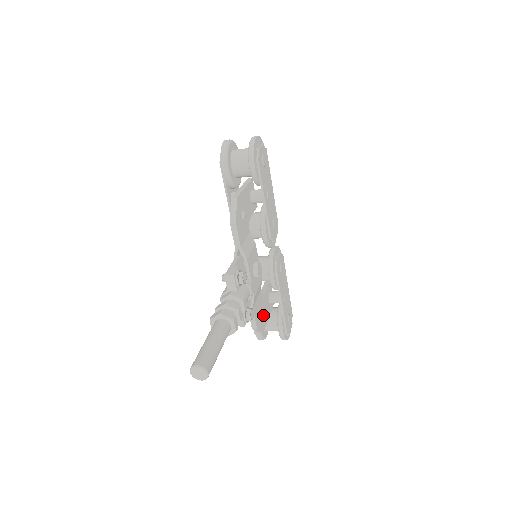
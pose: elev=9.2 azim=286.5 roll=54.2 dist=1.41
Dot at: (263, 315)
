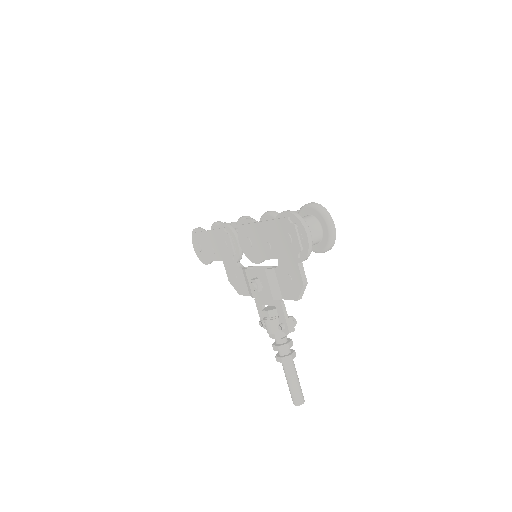
Dot at: occluded
